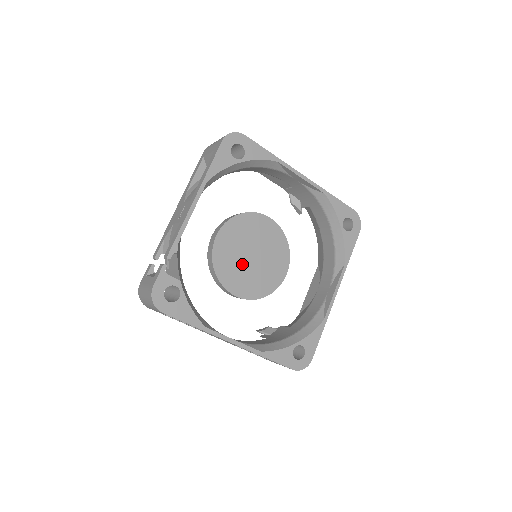
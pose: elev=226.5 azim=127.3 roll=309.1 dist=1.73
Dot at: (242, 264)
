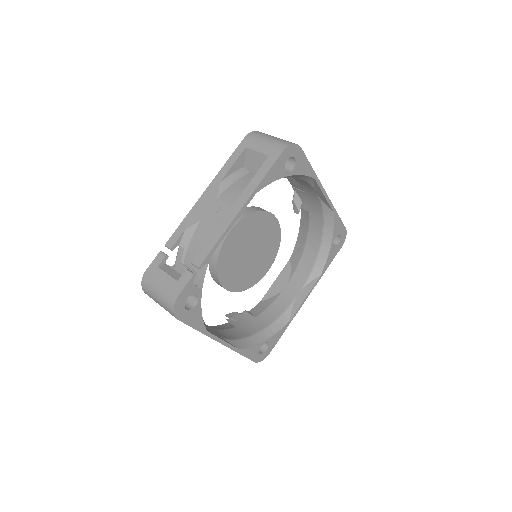
Dot at: (240, 260)
